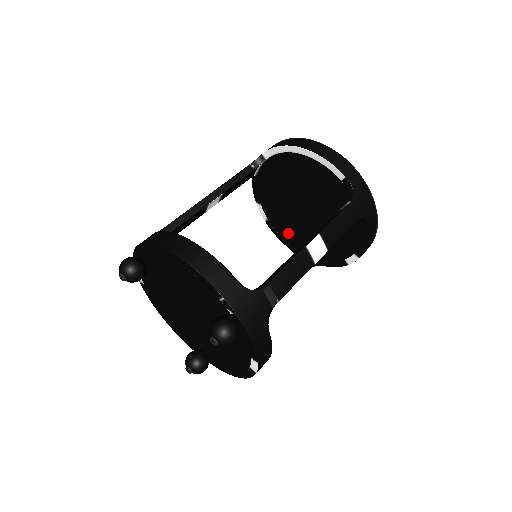
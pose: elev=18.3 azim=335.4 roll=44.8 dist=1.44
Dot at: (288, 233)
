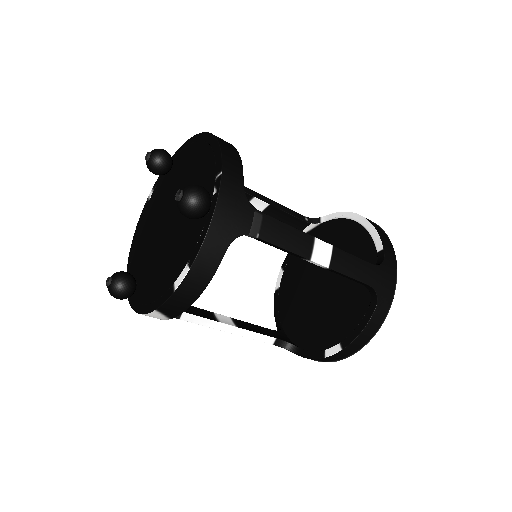
Dot at: (288, 307)
